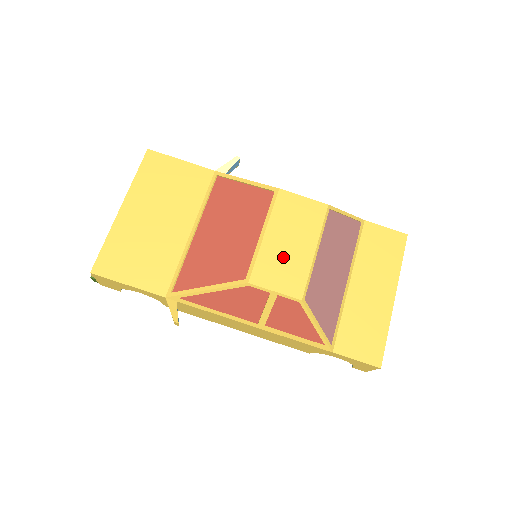
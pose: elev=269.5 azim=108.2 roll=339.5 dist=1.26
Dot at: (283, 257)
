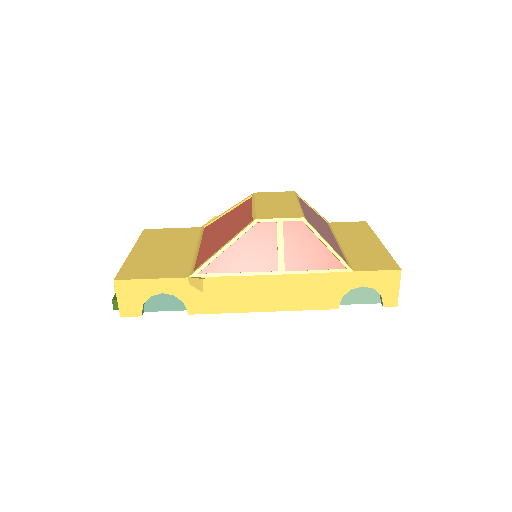
Dot at: (276, 208)
